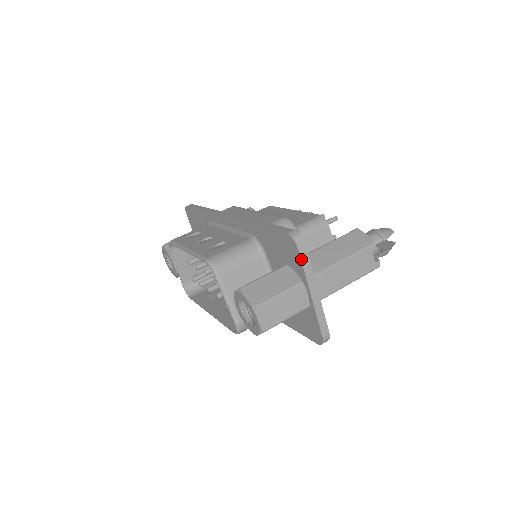
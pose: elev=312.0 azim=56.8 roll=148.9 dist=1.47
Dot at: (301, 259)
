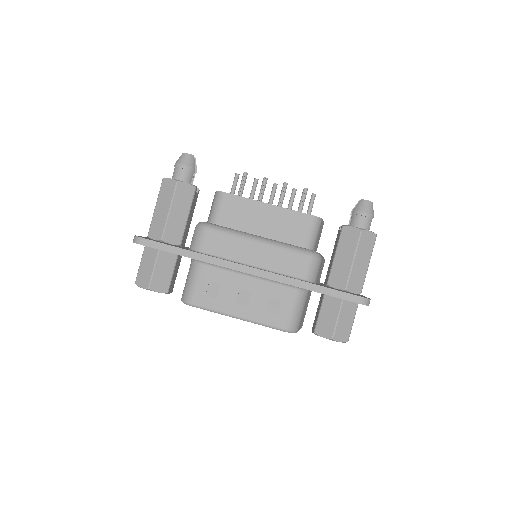
Dot at: occluded
